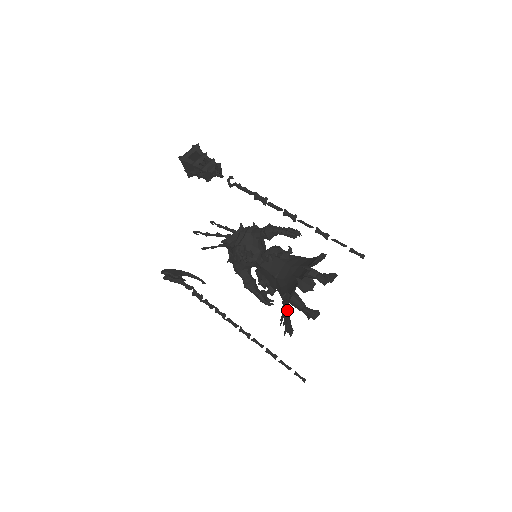
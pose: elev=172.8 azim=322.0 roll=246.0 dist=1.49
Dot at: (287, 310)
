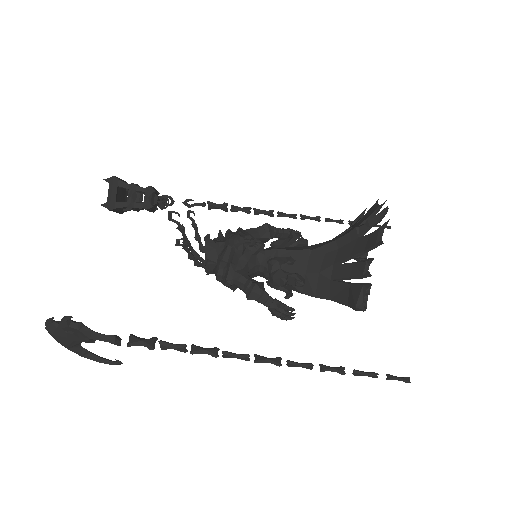
Dot at: (339, 287)
